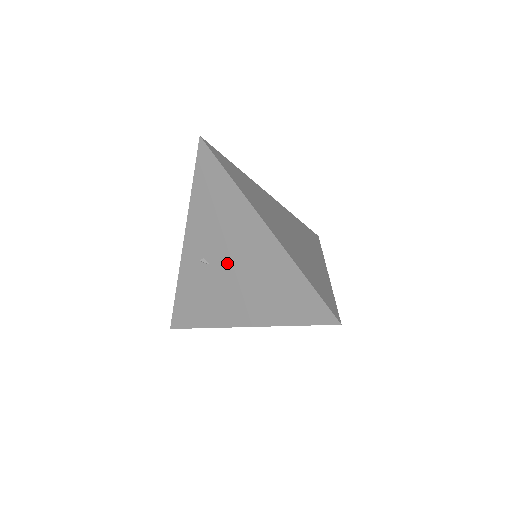
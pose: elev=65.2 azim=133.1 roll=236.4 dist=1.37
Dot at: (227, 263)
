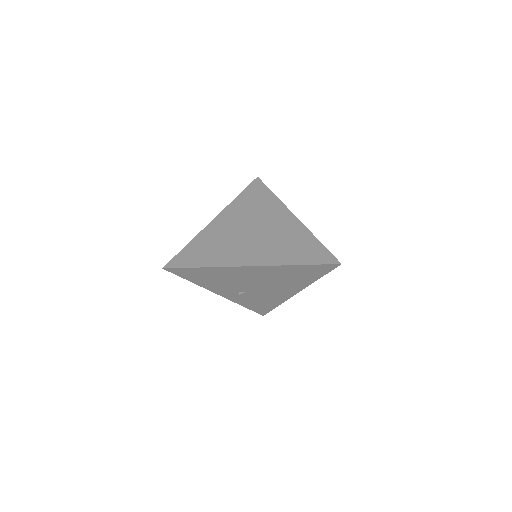
Dot at: (254, 286)
